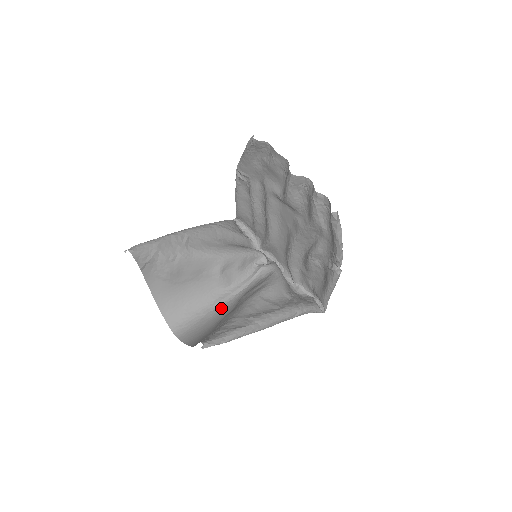
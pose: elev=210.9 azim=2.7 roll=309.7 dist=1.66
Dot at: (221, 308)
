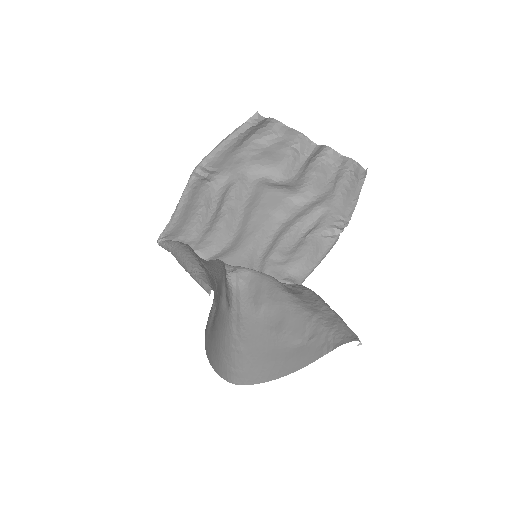
Dot at: (246, 331)
